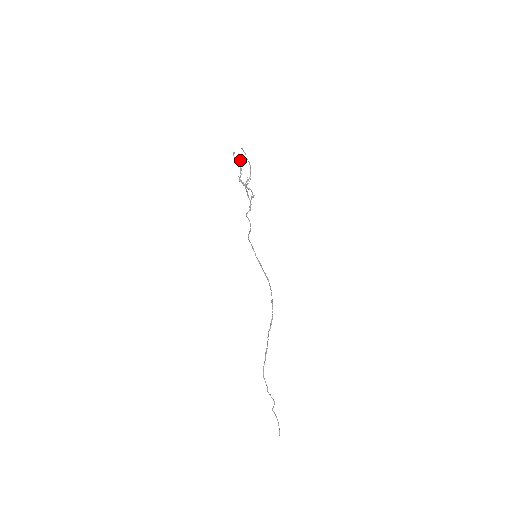
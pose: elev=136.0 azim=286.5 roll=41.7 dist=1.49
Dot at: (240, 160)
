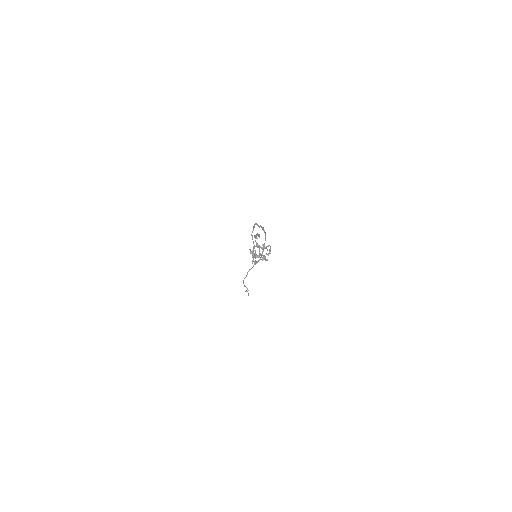
Dot at: (259, 235)
